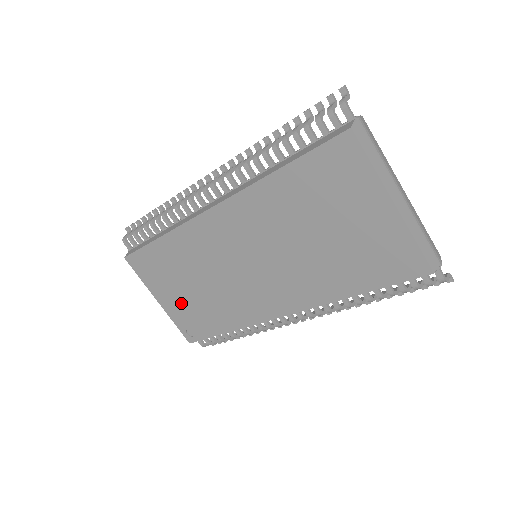
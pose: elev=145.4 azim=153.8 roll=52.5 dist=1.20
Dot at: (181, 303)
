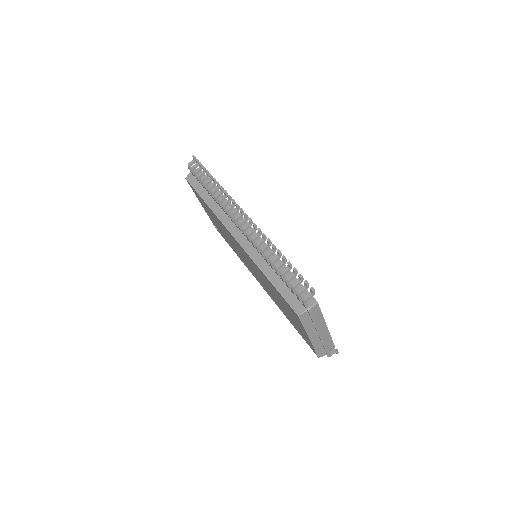
Dot at: (213, 221)
